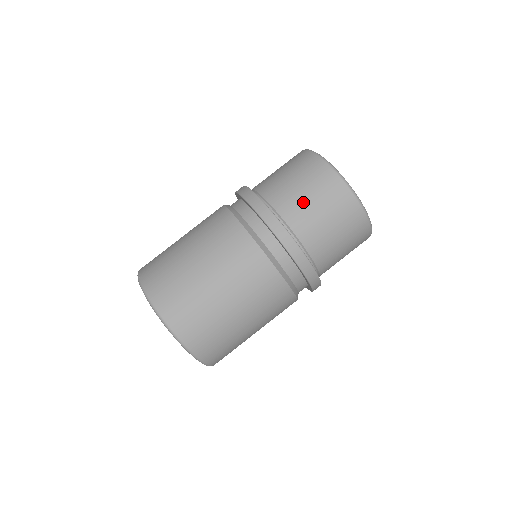
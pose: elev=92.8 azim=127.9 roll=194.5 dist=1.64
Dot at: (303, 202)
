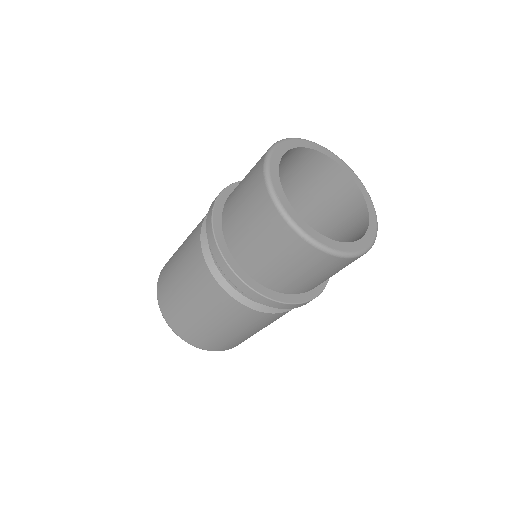
Dot at: (260, 254)
